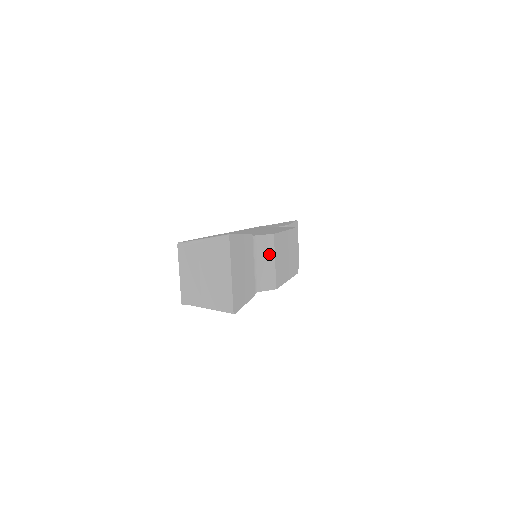
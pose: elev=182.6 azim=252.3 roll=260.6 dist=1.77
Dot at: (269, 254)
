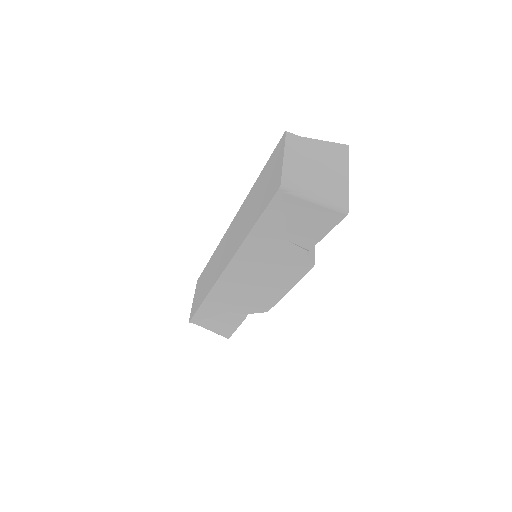
Dot at: occluded
